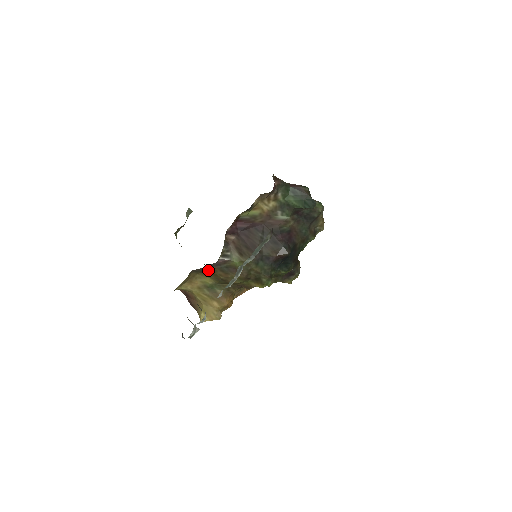
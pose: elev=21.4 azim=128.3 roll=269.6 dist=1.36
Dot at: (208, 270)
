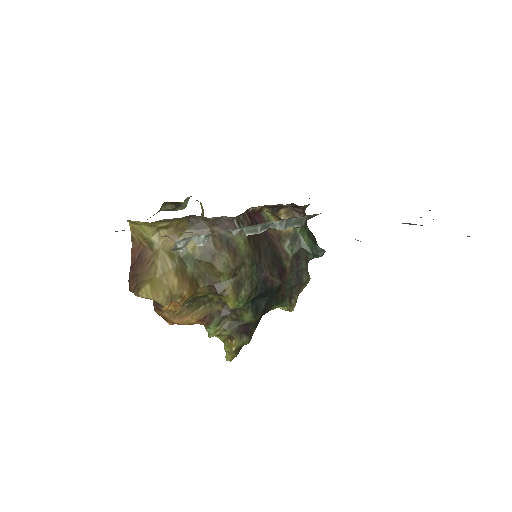
Dot at: (207, 229)
